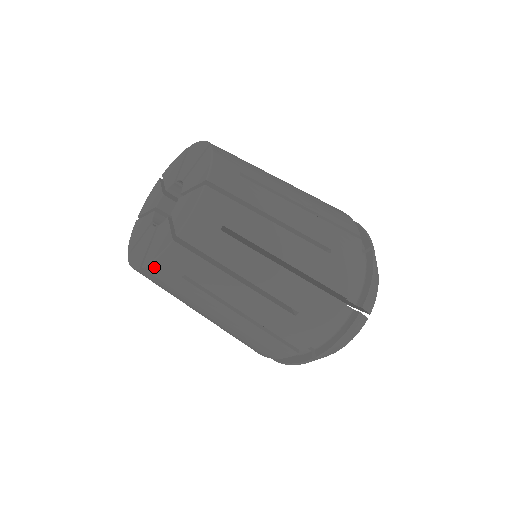
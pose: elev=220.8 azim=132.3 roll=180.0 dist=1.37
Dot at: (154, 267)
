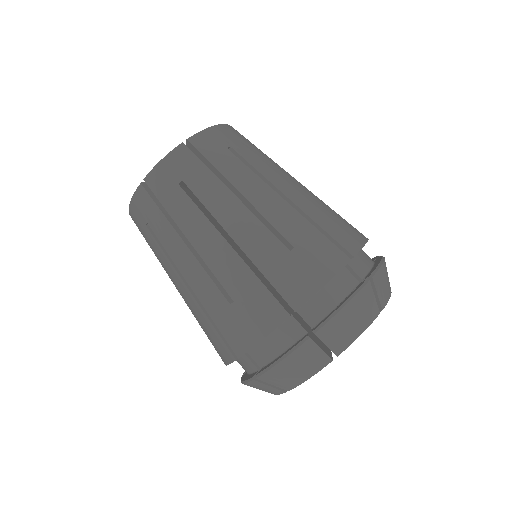
Dot at: (202, 136)
